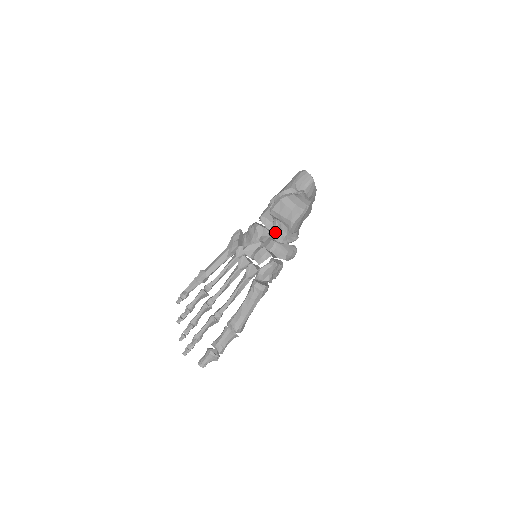
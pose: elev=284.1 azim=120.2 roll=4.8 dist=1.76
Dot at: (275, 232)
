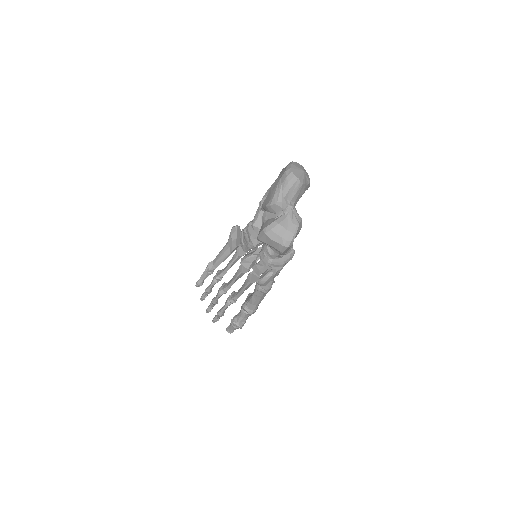
Dot at: (267, 252)
